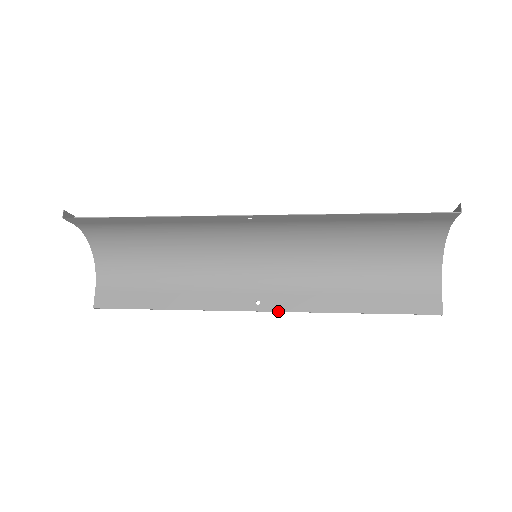
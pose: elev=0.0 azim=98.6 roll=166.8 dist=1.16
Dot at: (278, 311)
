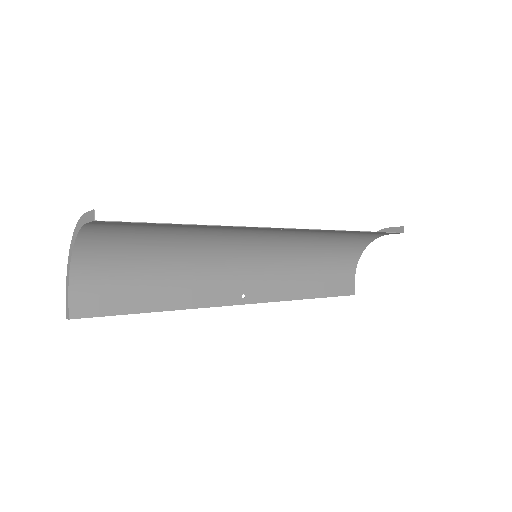
Dot at: occluded
